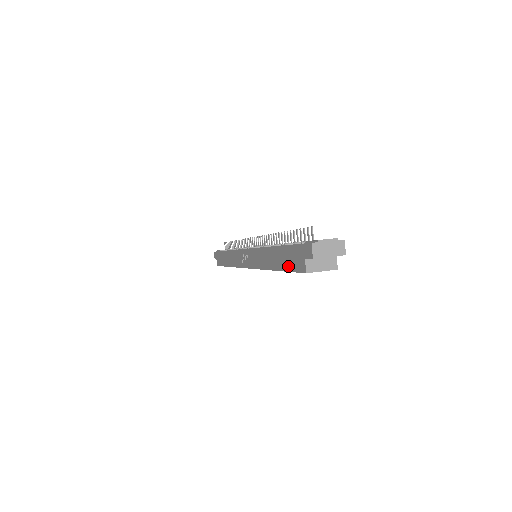
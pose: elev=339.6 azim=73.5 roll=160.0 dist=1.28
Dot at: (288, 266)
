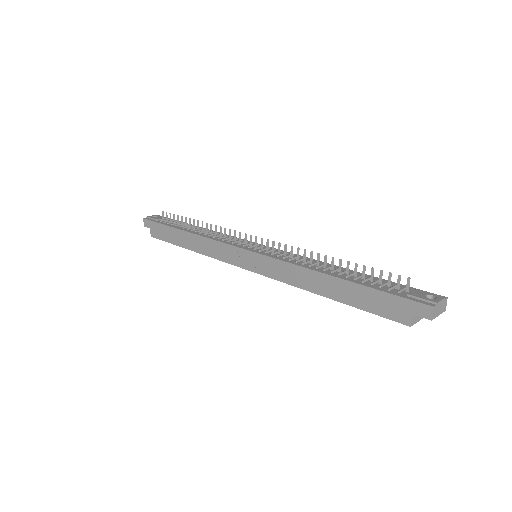
Dot at: (368, 307)
